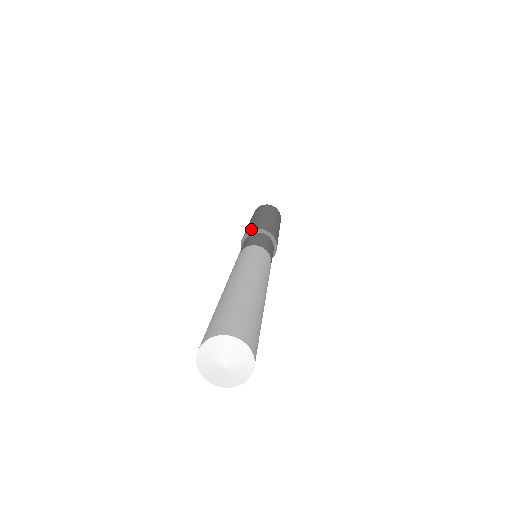
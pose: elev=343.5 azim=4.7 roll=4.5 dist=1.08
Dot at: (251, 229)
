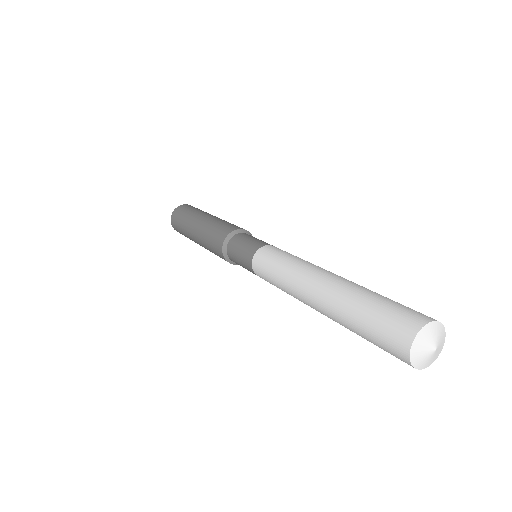
Dot at: (239, 228)
